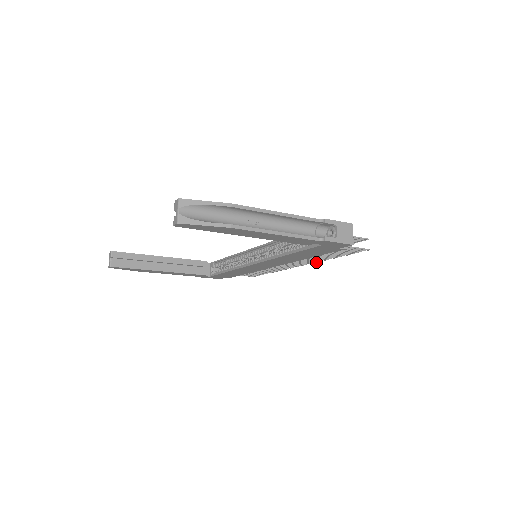
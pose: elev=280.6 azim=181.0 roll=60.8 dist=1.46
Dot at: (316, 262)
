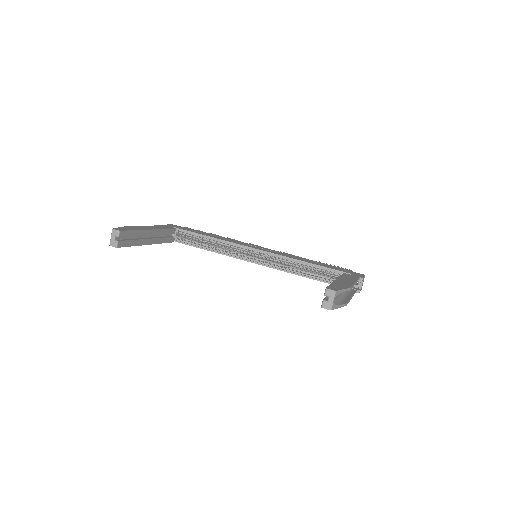
Dot at: occluded
